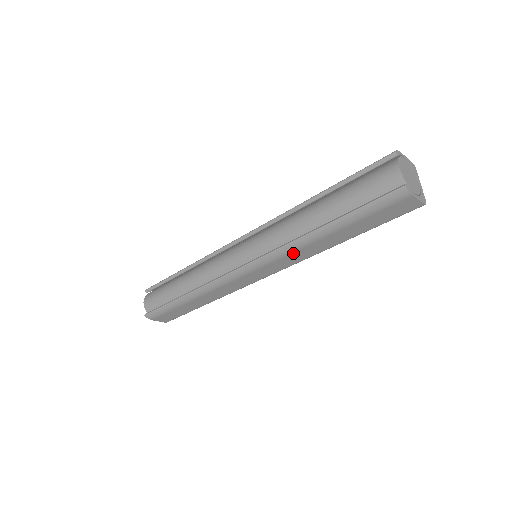
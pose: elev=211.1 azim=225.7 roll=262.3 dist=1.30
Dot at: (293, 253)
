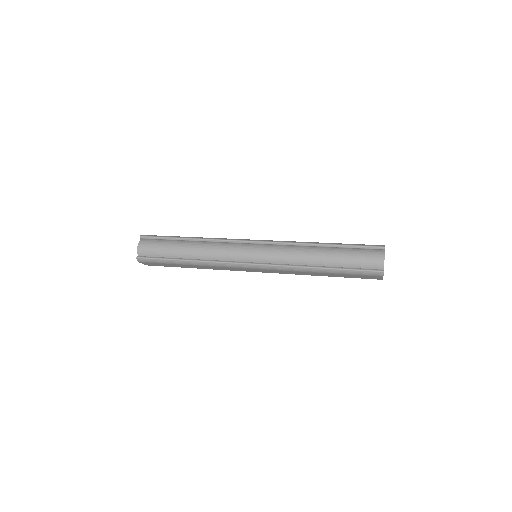
Dot at: (291, 271)
